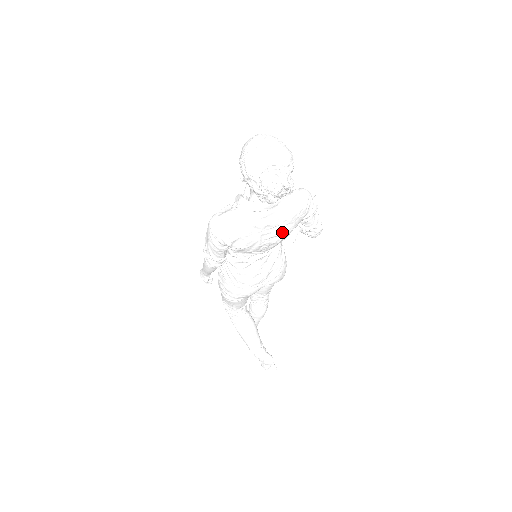
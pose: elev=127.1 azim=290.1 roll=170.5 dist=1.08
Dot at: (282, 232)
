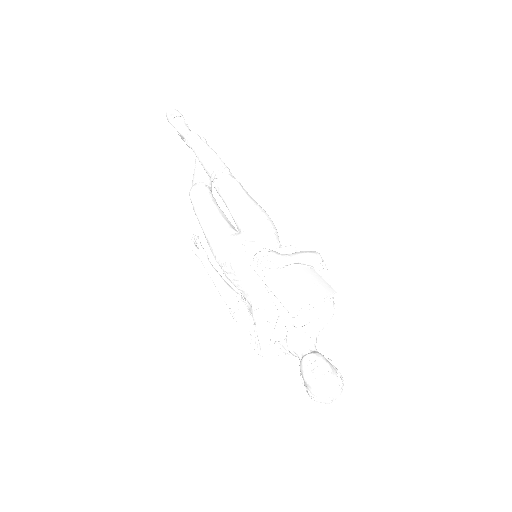
Dot at: occluded
